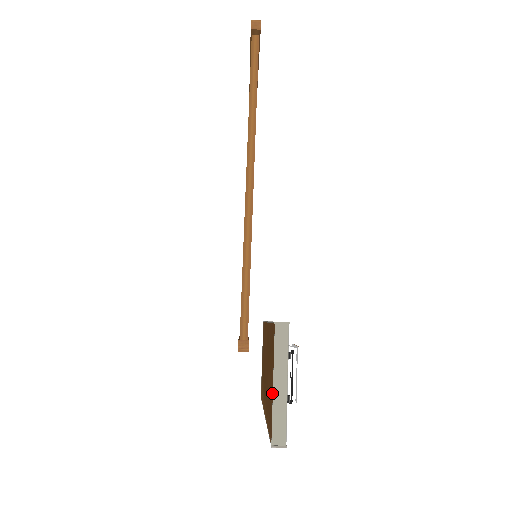
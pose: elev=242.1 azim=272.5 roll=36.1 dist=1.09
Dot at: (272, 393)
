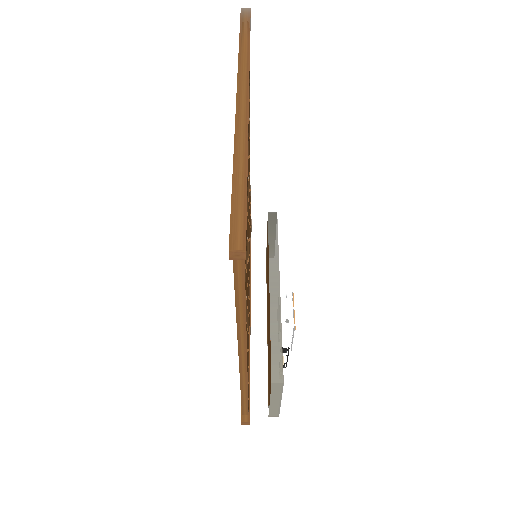
Dot at: (269, 400)
